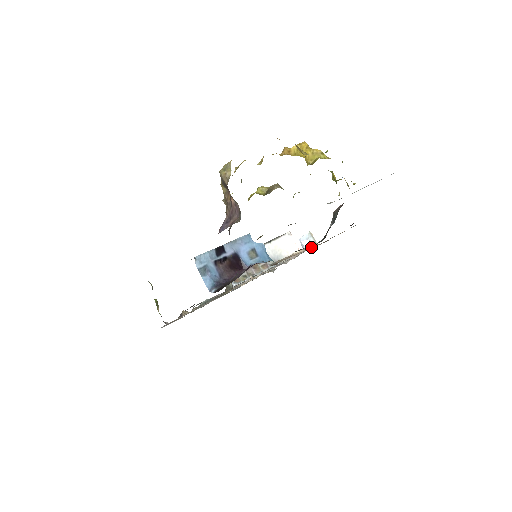
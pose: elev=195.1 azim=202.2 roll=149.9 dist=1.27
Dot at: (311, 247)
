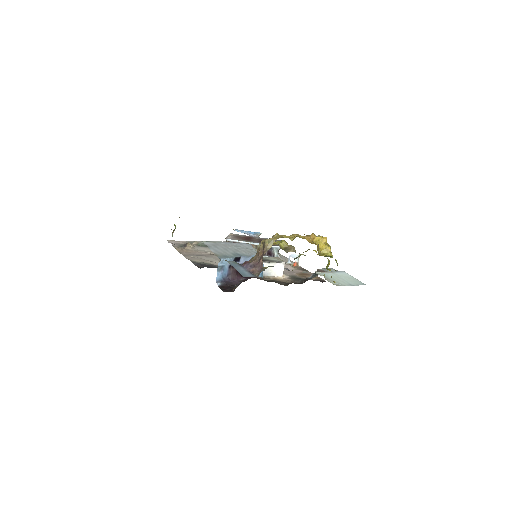
Dot at: (291, 278)
